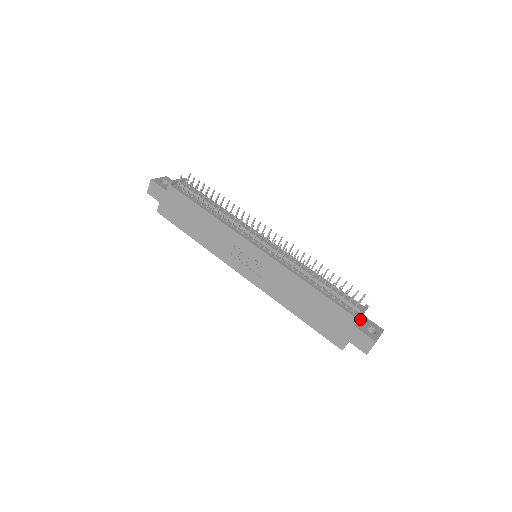
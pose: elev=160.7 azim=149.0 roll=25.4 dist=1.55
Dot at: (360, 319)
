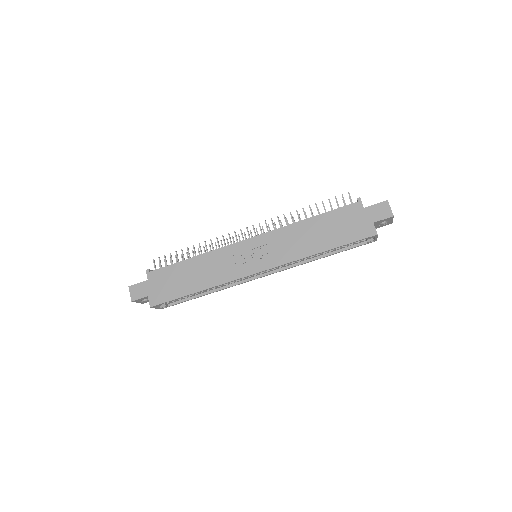
Dot at: occluded
